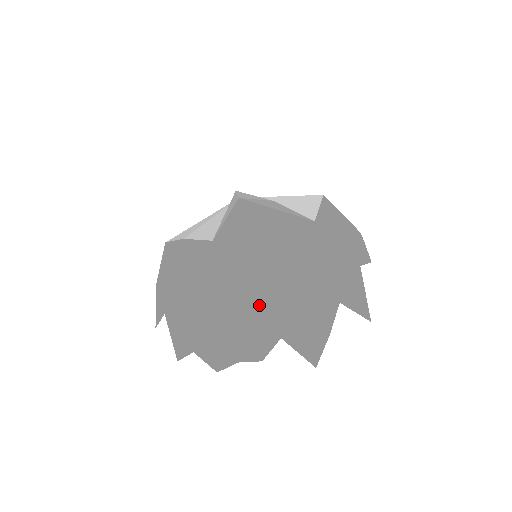
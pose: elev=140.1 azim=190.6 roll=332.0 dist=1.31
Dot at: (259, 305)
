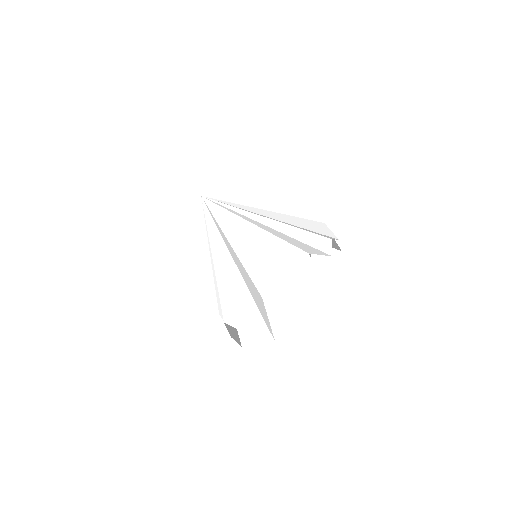
Dot at: occluded
